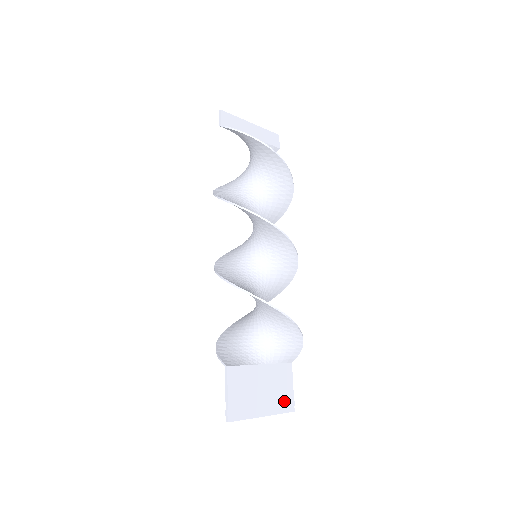
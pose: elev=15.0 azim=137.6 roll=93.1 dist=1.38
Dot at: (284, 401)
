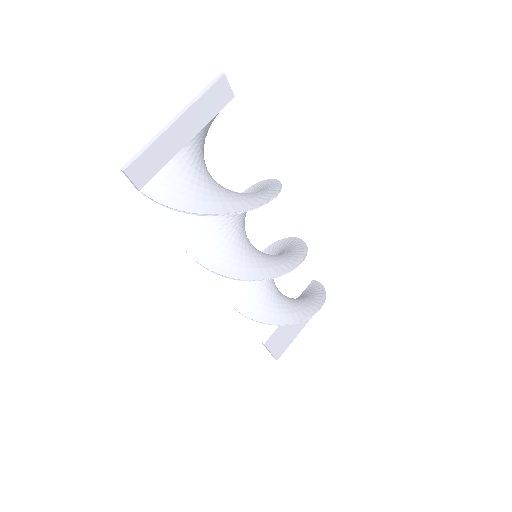
Dot at: occluded
